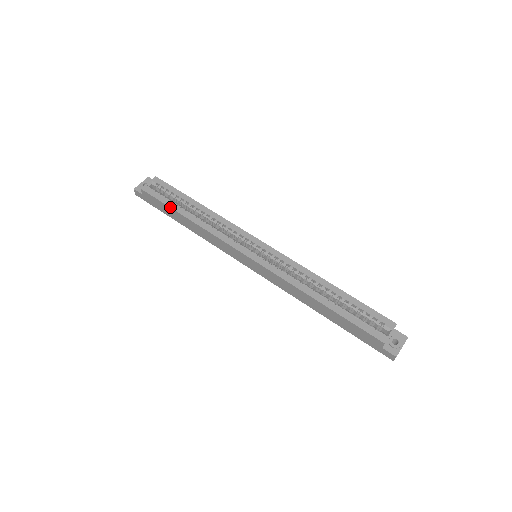
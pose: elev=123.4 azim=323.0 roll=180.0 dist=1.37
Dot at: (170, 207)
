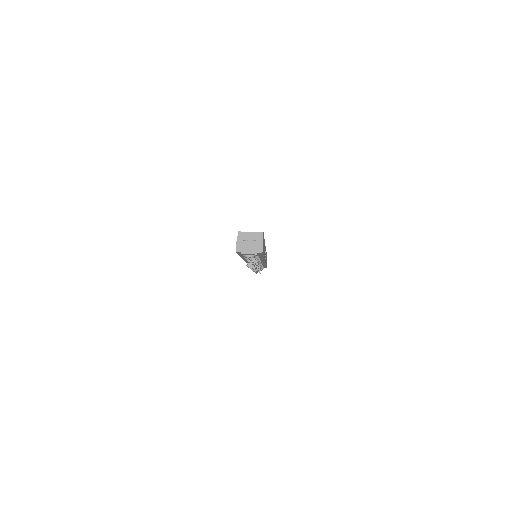
Dot at: occluded
